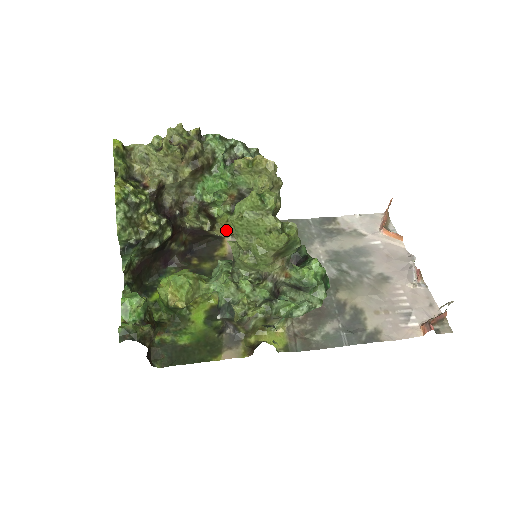
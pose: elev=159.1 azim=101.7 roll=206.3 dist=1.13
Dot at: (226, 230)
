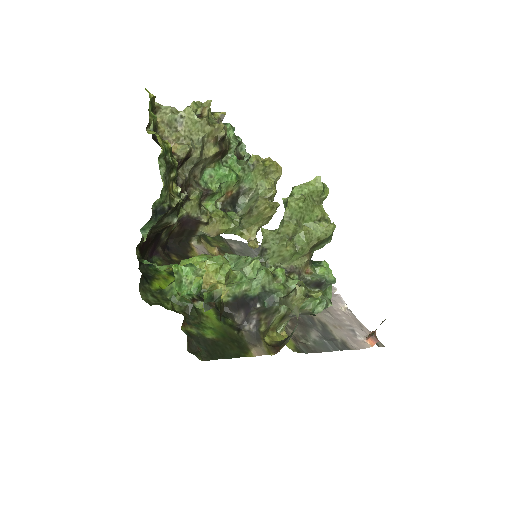
Dot at: (219, 227)
